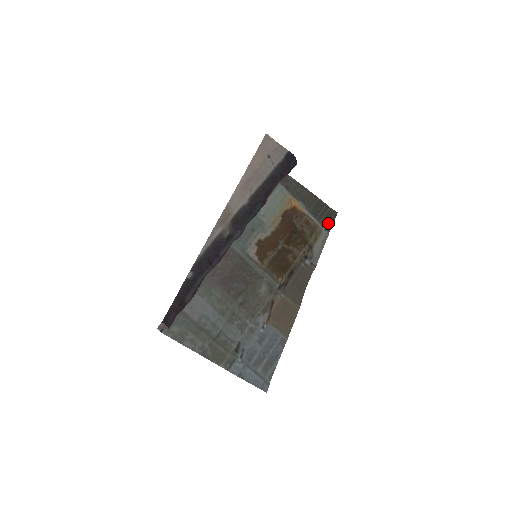
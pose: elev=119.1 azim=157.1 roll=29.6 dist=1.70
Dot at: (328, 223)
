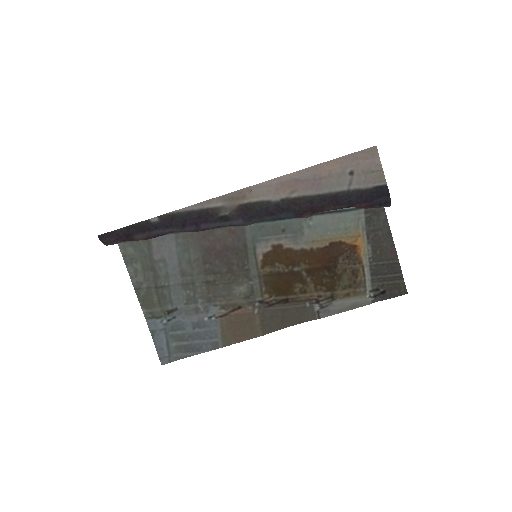
Dot at: (382, 293)
